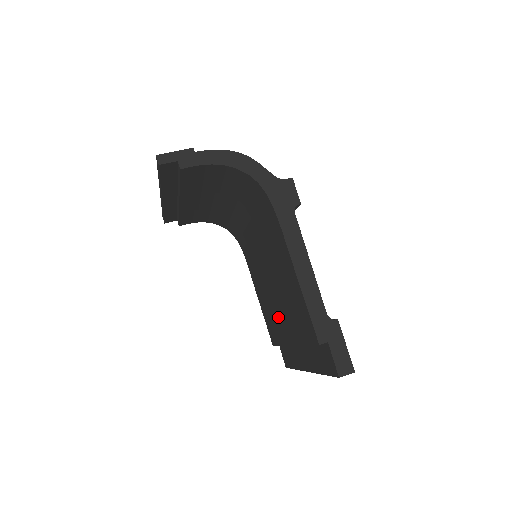
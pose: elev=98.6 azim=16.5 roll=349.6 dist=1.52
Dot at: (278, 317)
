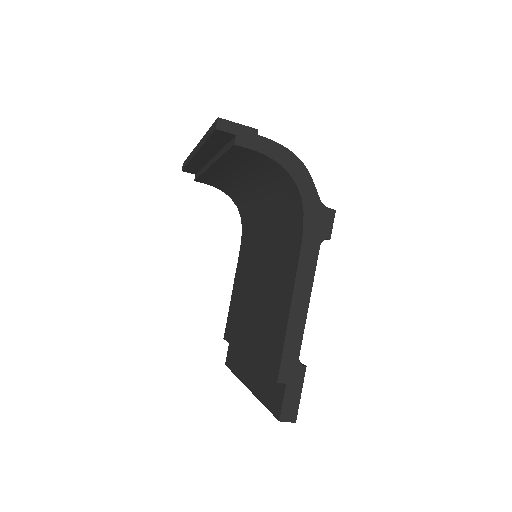
Dot at: (245, 322)
